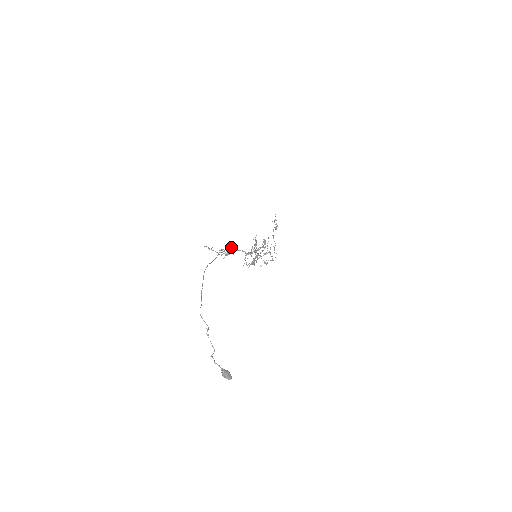
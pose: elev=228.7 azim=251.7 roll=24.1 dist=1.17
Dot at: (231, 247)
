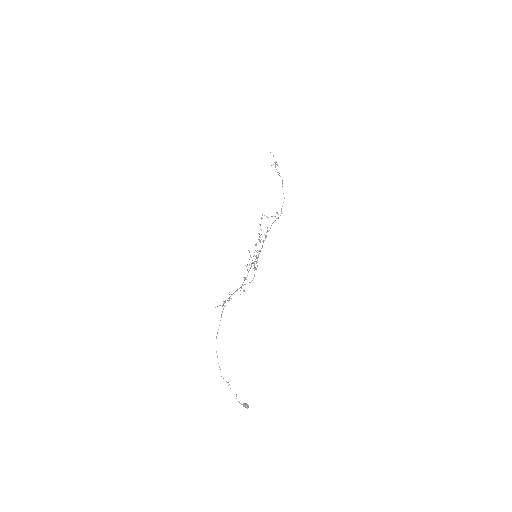
Dot at: (229, 294)
